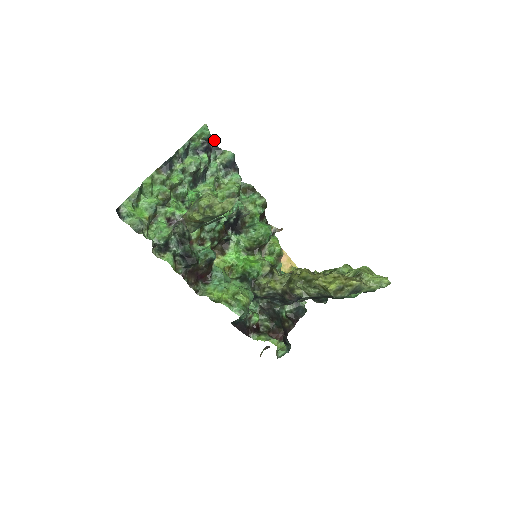
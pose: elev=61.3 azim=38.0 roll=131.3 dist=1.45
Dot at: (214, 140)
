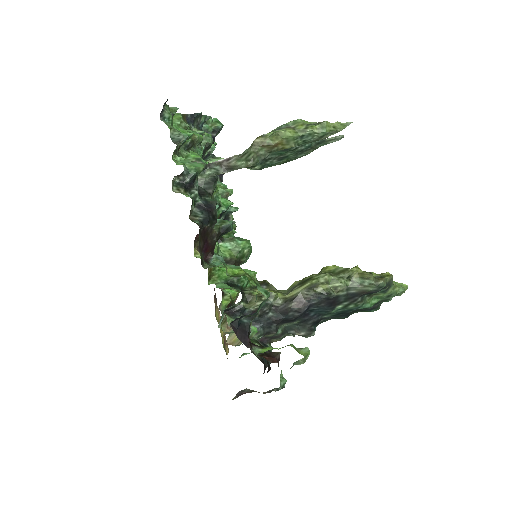
Dot at: occluded
